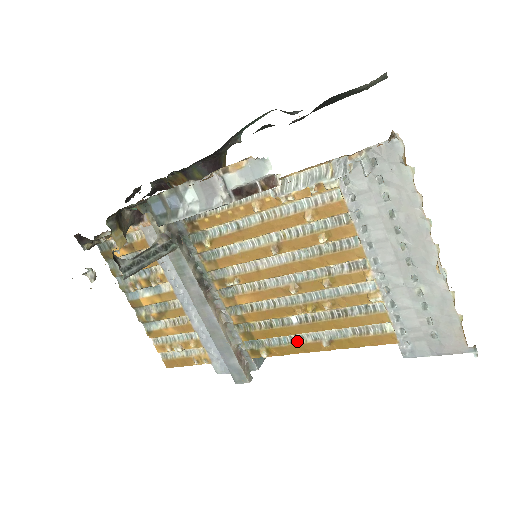
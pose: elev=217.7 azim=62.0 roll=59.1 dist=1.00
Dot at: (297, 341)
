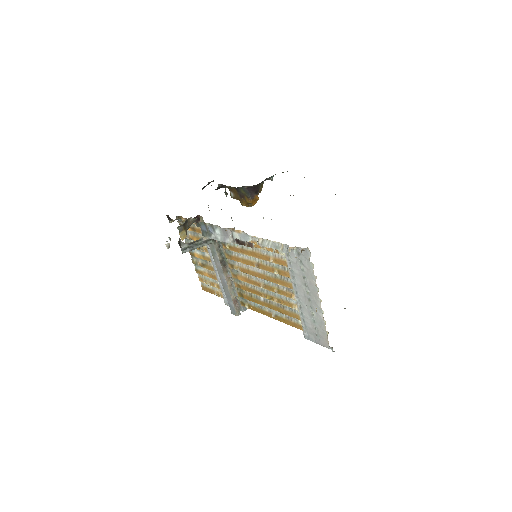
Dot at: (262, 308)
